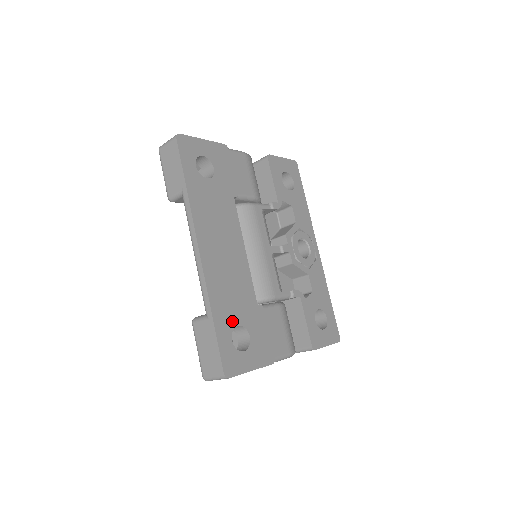
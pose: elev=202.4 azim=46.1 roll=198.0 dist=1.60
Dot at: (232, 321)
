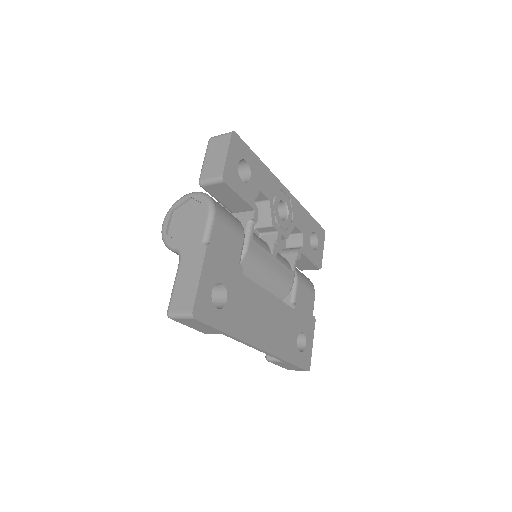
Dot at: (294, 344)
